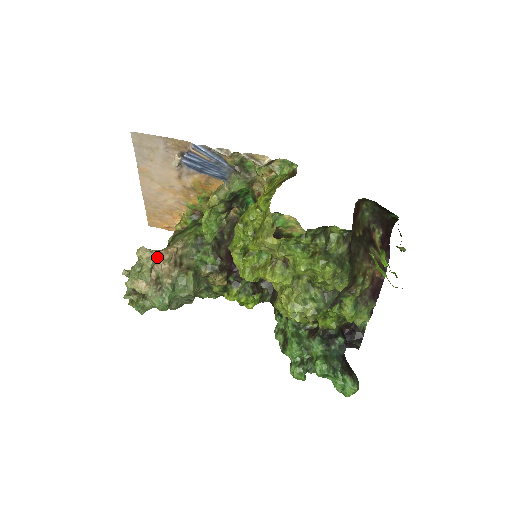
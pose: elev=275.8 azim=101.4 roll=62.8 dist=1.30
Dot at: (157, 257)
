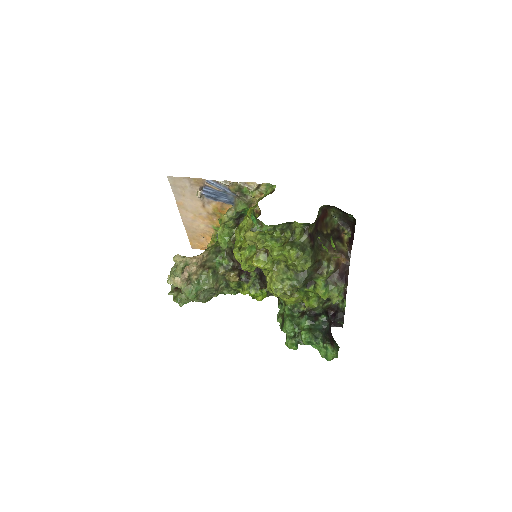
Dot at: (187, 261)
